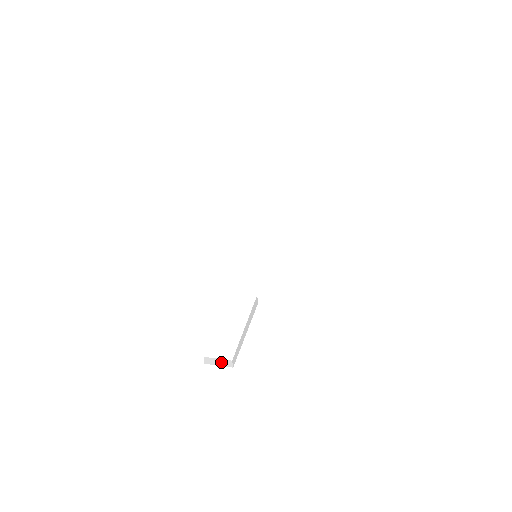
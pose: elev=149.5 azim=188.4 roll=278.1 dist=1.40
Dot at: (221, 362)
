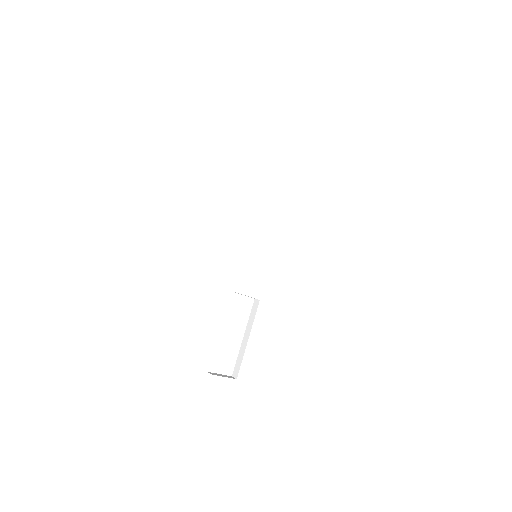
Dot at: (224, 375)
